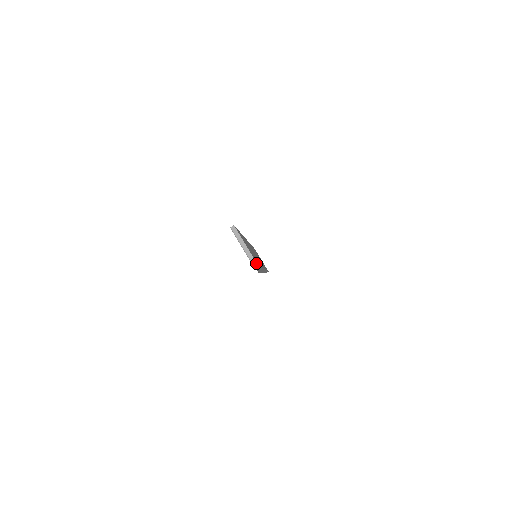
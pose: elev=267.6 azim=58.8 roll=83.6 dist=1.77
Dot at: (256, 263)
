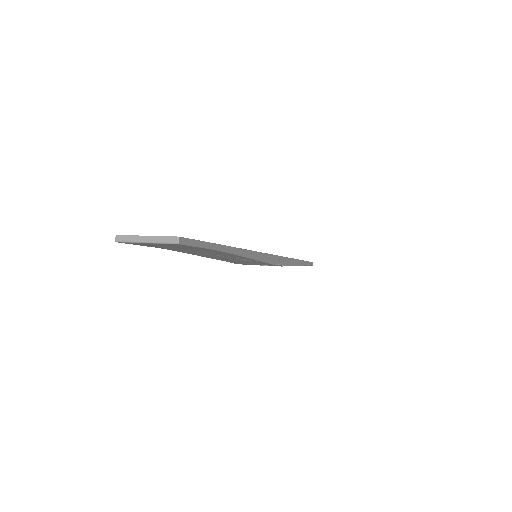
Dot at: (175, 238)
